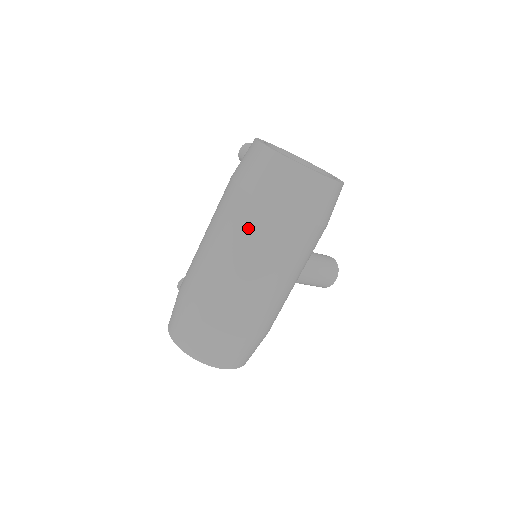
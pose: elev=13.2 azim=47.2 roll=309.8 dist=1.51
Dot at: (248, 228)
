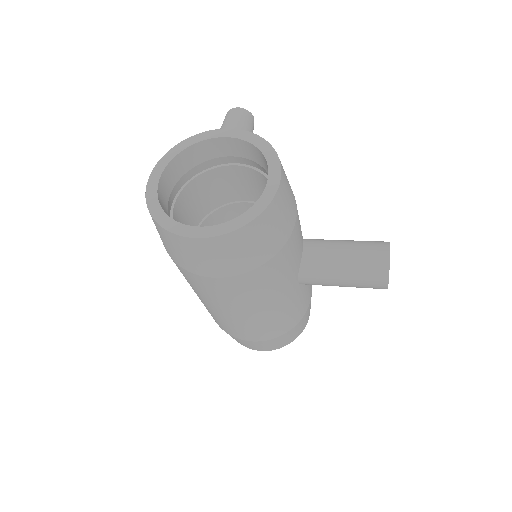
Dot at: occluded
